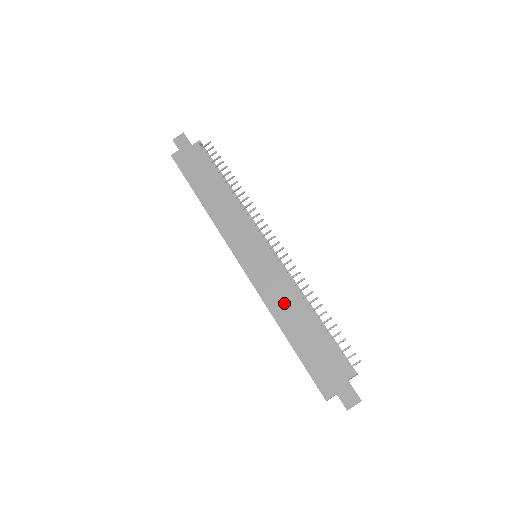
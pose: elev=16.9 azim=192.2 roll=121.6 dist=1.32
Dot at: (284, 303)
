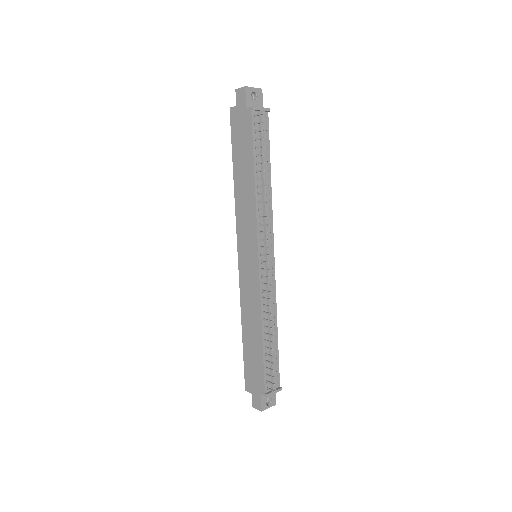
Dot at: (250, 312)
